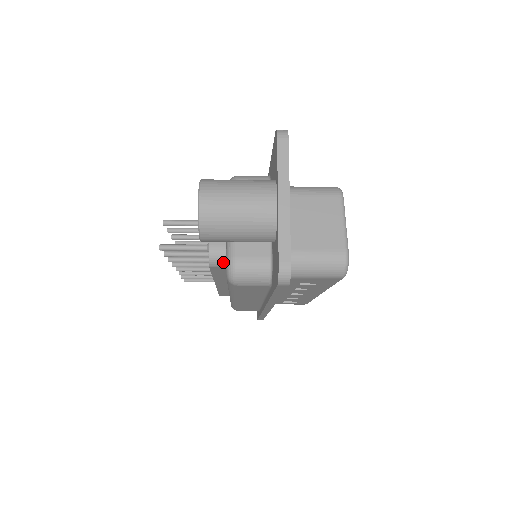
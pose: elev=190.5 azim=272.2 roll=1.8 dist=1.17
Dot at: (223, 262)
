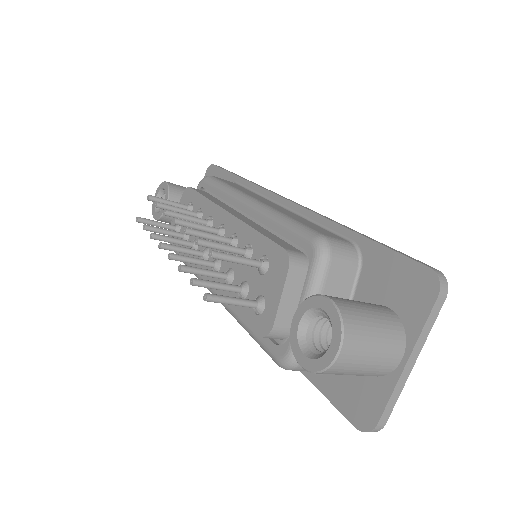
Dot at: (277, 338)
